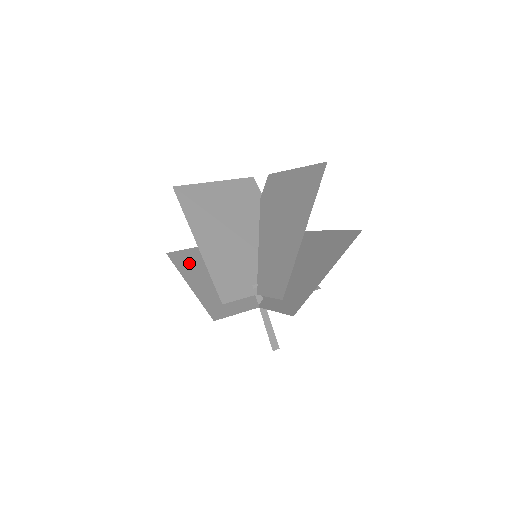
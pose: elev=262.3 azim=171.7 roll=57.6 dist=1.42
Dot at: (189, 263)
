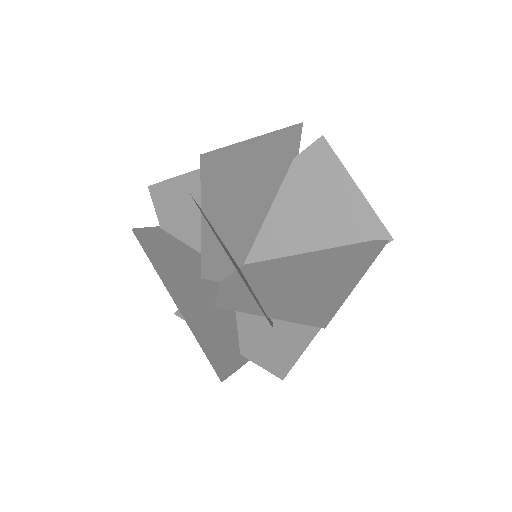
Dot at: (174, 209)
